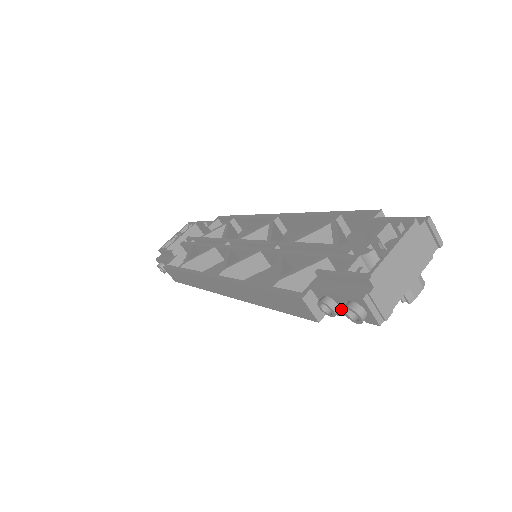
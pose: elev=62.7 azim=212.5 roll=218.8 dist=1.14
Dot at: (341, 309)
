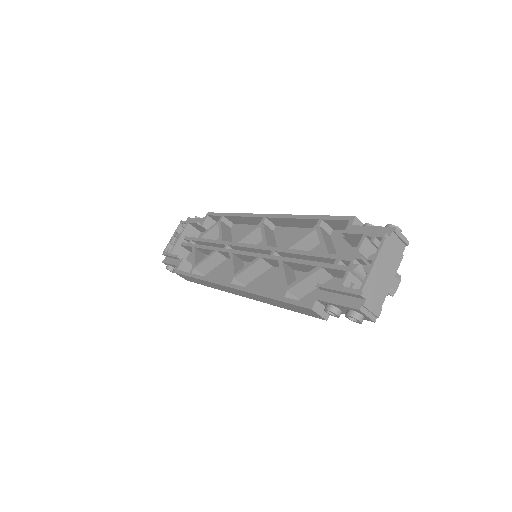
Dot at: (343, 311)
